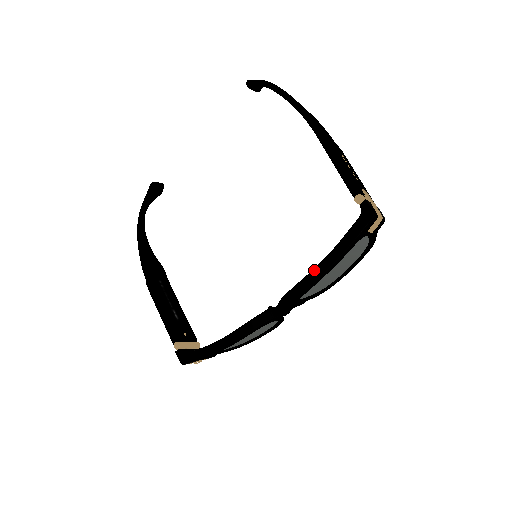
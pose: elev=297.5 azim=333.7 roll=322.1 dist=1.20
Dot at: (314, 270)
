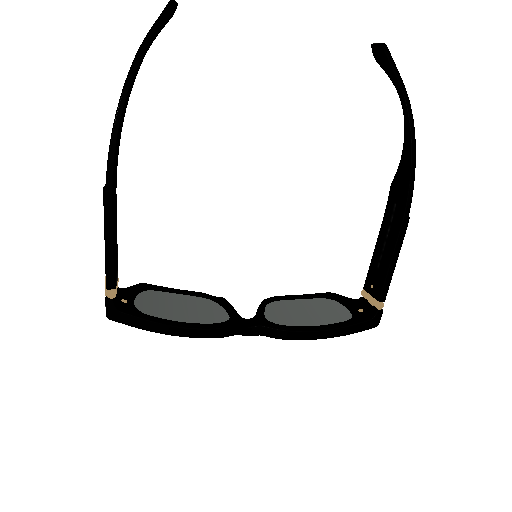
Dot at: (311, 332)
